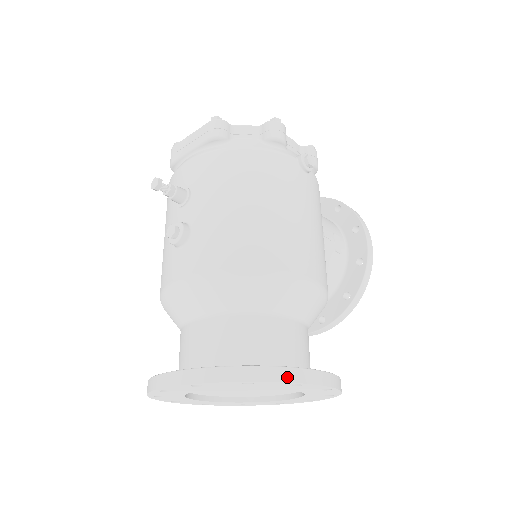
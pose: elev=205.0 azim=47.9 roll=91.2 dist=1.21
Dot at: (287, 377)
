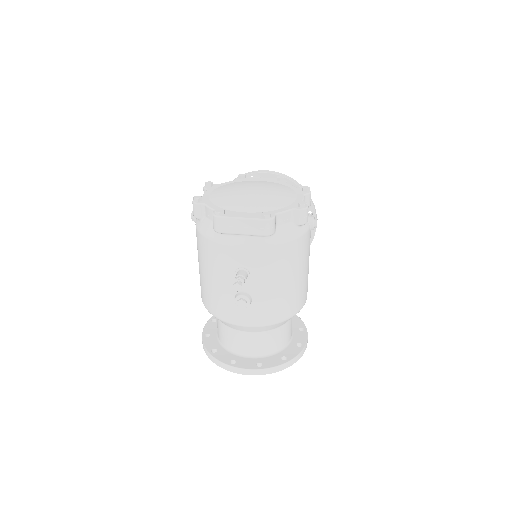
Dot at: (300, 356)
